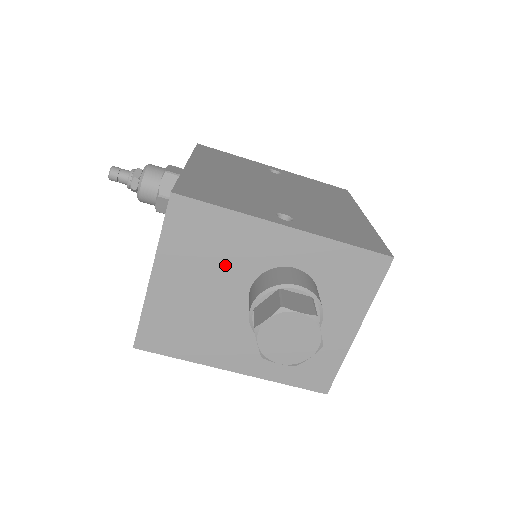
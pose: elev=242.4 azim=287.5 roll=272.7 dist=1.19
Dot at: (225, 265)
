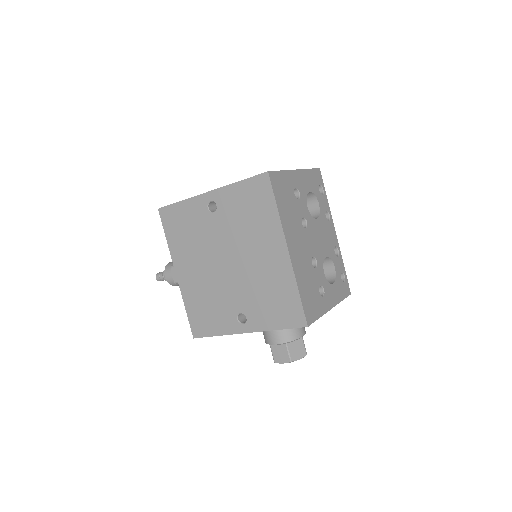
Dot at: occluded
